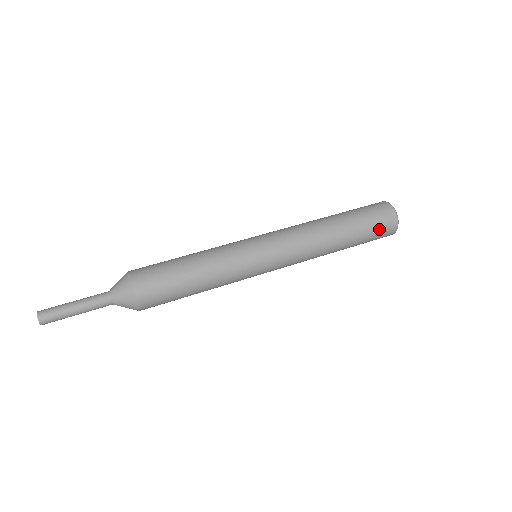
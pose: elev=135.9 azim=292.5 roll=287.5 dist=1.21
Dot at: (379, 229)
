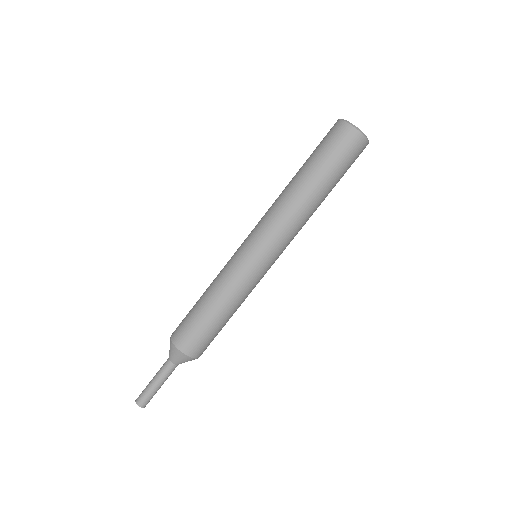
Dot at: occluded
